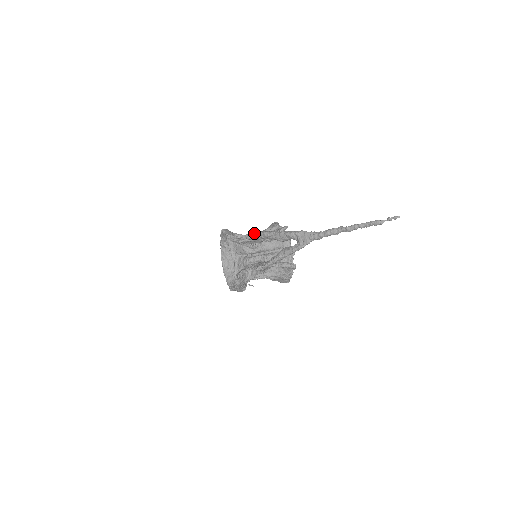
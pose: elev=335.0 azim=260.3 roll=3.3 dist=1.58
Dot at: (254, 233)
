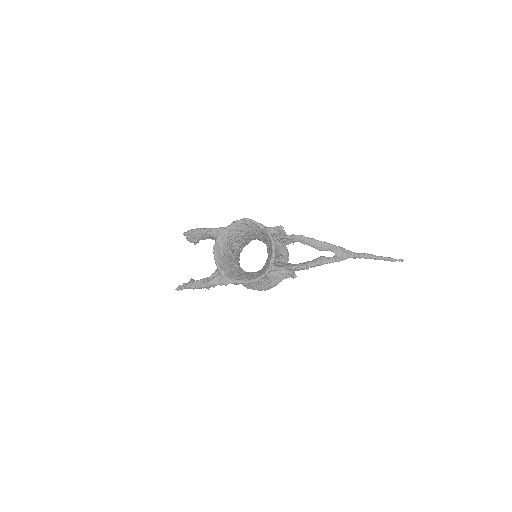
Dot at: occluded
